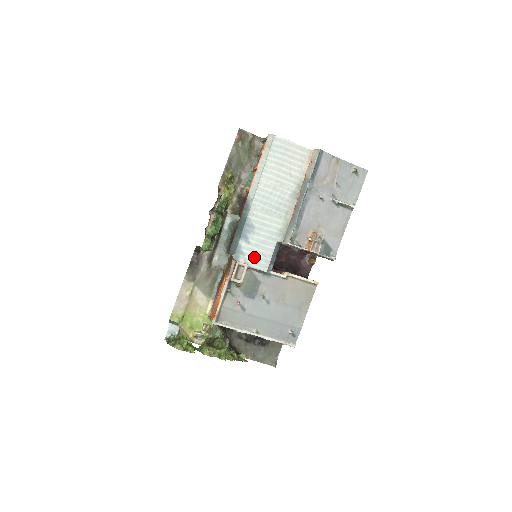
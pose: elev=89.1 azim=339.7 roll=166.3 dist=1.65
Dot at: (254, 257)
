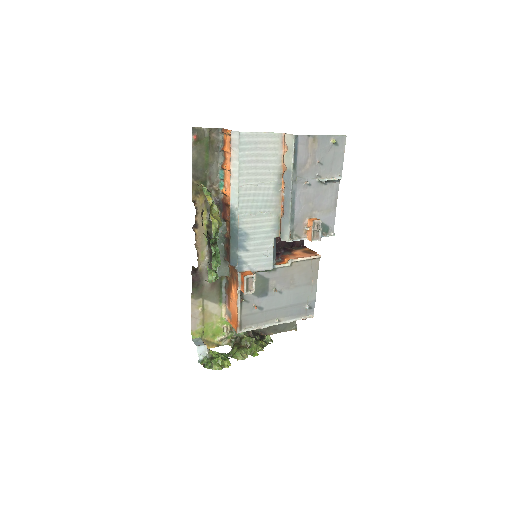
Dot at: (257, 261)
